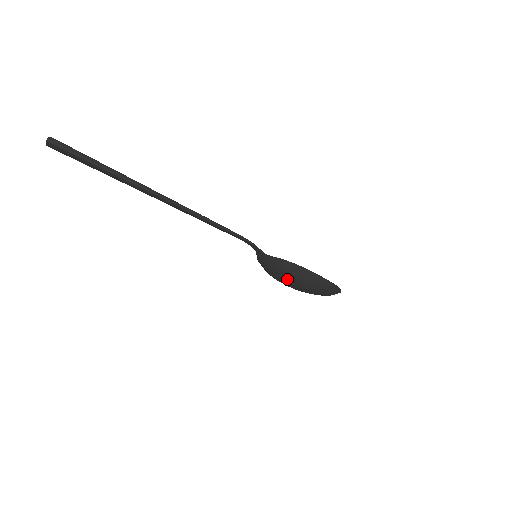
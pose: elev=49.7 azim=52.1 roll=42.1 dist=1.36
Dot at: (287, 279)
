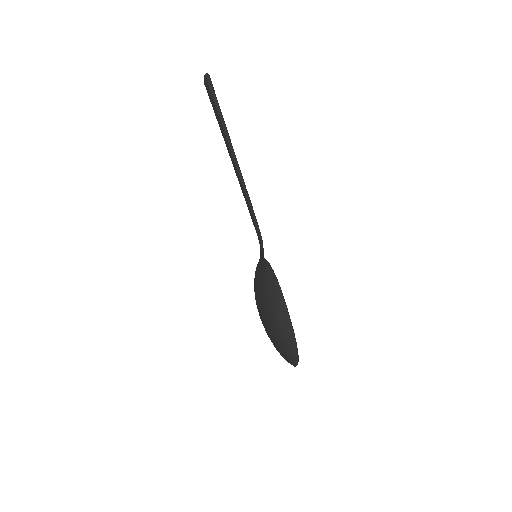
Dot at: (259, 289)
